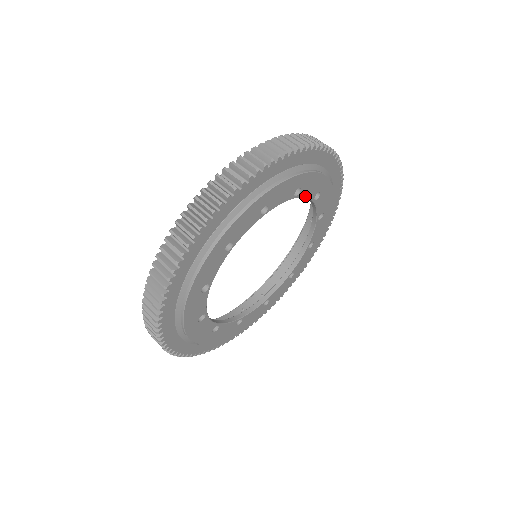
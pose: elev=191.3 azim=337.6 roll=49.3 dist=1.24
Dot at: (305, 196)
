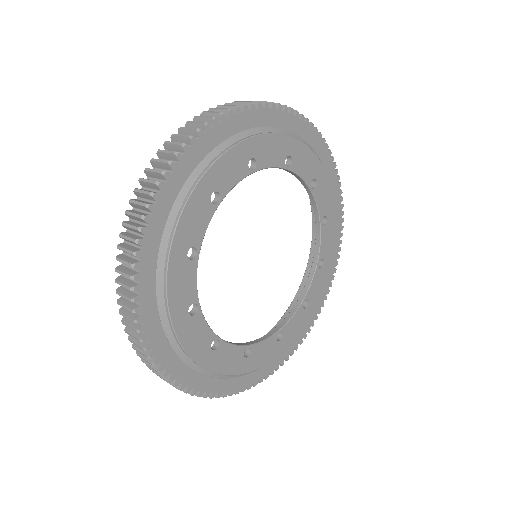
Dot at: (299, 174)
